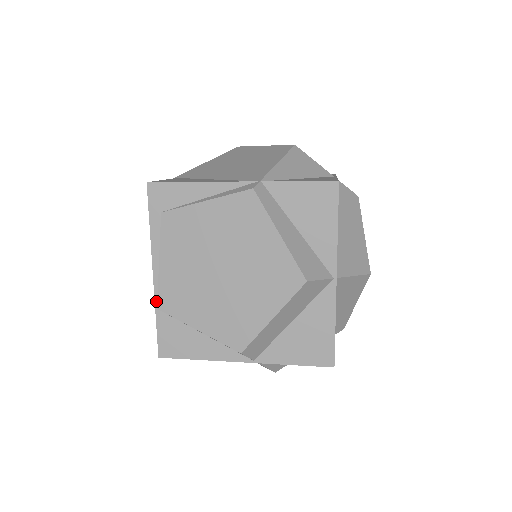
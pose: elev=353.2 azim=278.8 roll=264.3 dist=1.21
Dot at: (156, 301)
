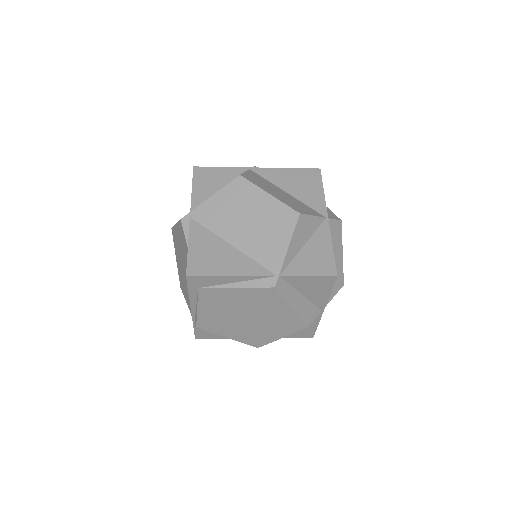
Dot at: (193, 321)
